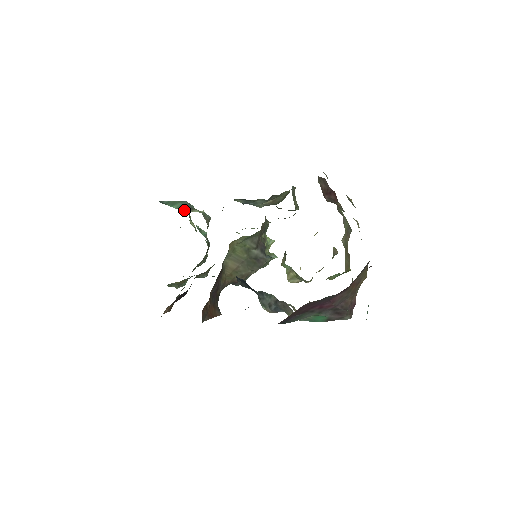
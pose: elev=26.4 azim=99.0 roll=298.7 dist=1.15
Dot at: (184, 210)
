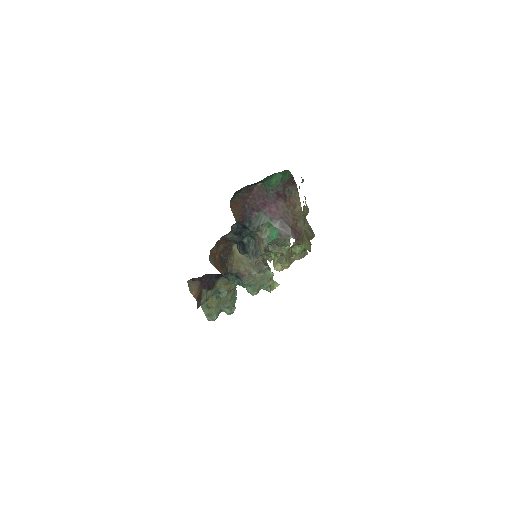
Dot at: occluded
